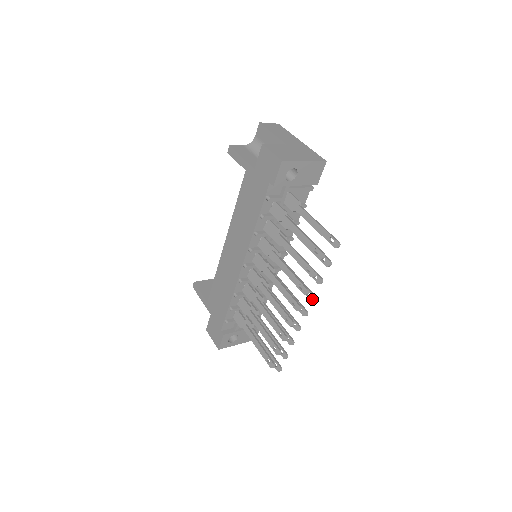
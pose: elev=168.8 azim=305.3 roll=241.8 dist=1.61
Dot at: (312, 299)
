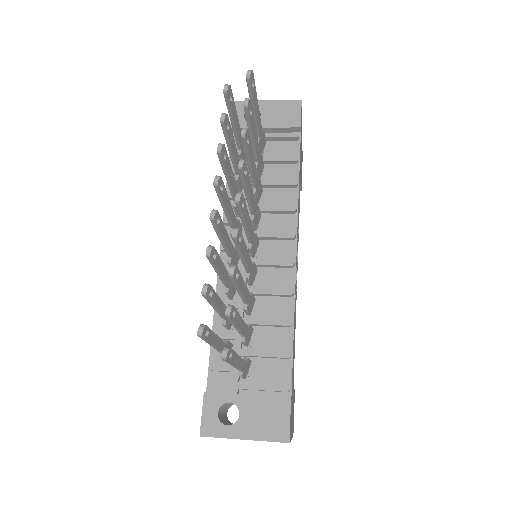
Dot at: (239, 163)
